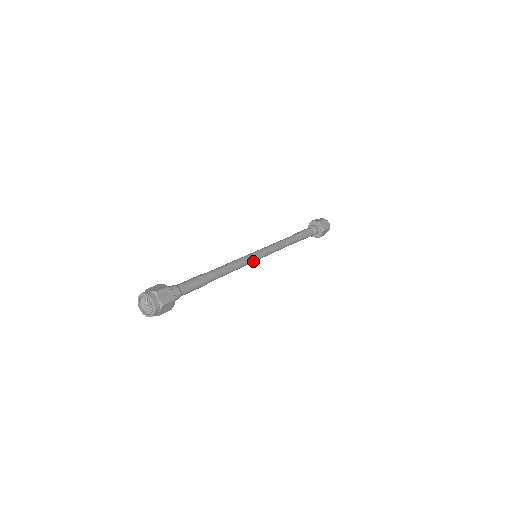
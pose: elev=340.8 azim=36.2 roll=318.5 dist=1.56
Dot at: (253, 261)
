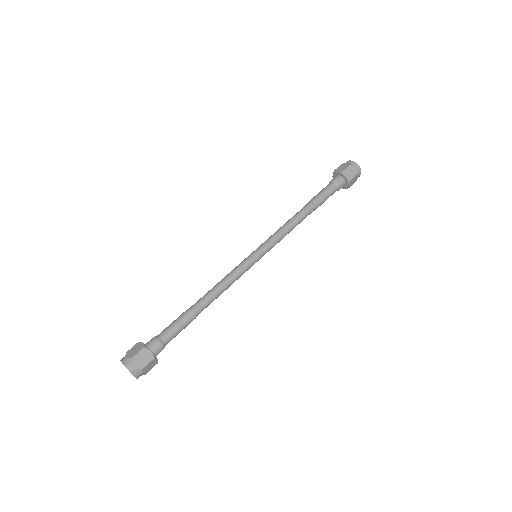
Dot at: (252, 265)
